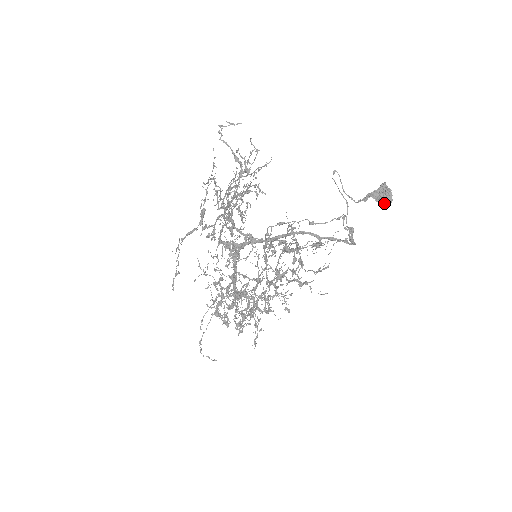
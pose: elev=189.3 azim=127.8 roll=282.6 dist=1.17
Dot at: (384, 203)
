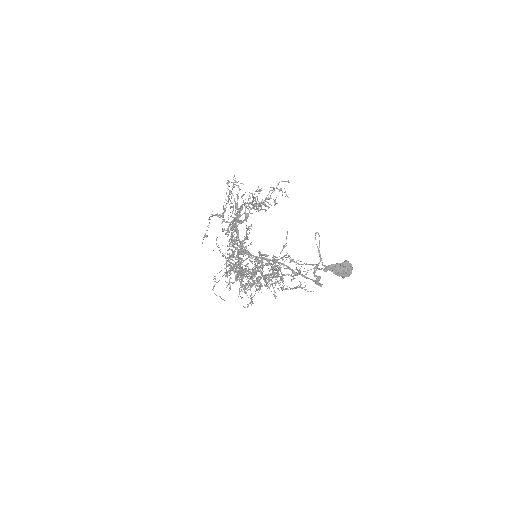
Dot at: (341, 276)
